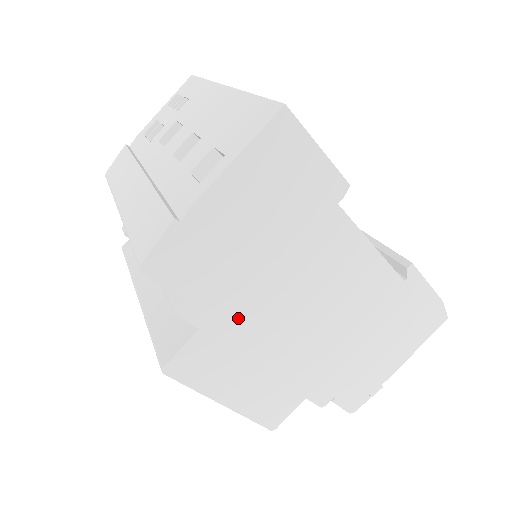
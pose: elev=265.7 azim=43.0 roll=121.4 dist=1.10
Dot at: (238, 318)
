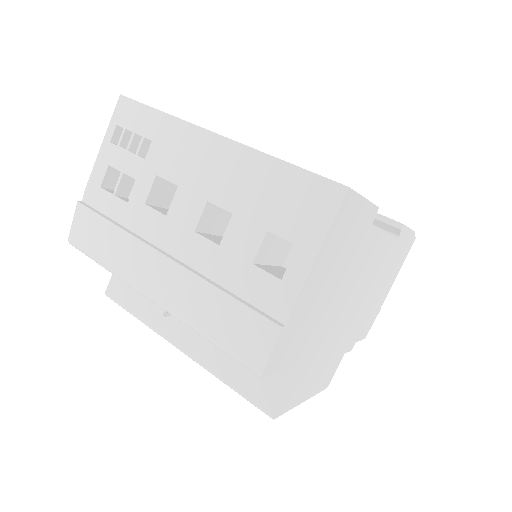
Dot at: (314, 348)
